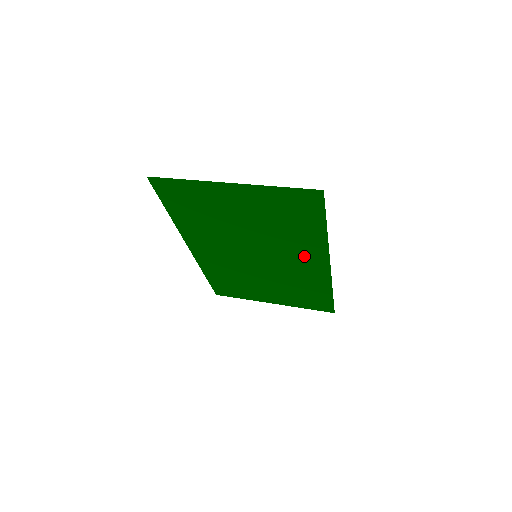
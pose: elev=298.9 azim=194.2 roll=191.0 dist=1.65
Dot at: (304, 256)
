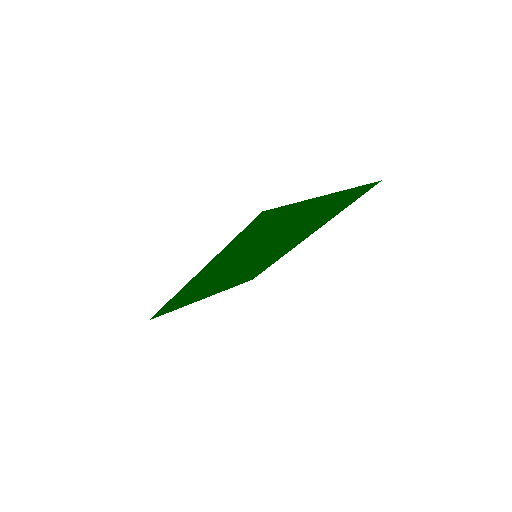
Dot at: (297, 239)
